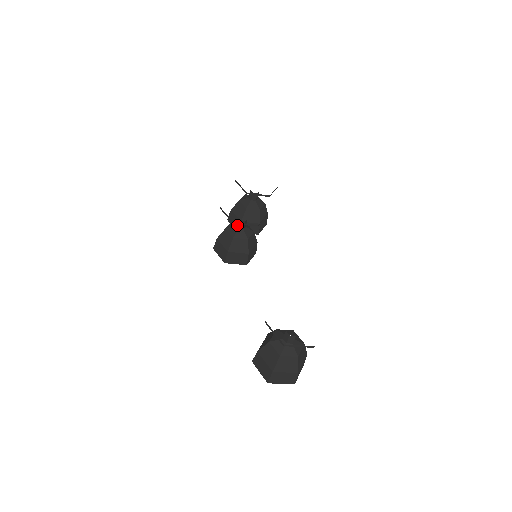
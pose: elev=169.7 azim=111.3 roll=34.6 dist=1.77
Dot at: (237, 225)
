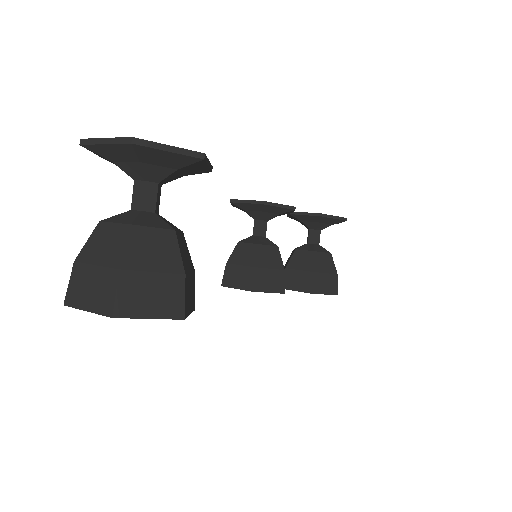
Dot at: (253, 232)
